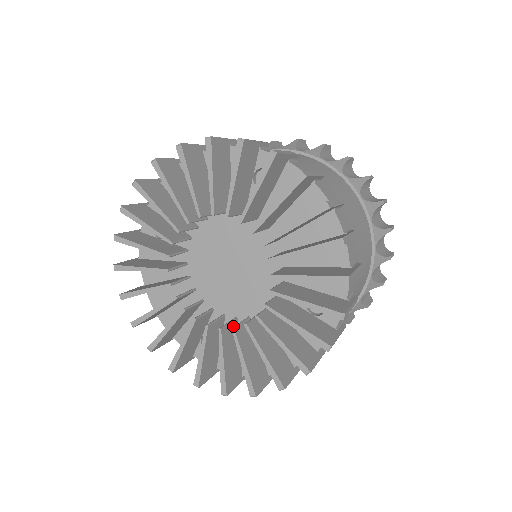
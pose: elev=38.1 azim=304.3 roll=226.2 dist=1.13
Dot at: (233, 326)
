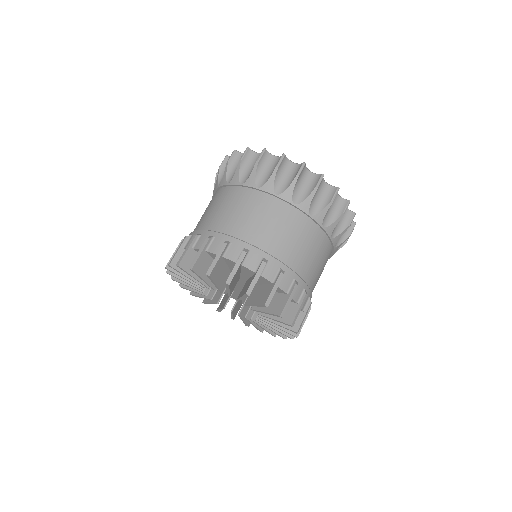
Dot at: occluded
